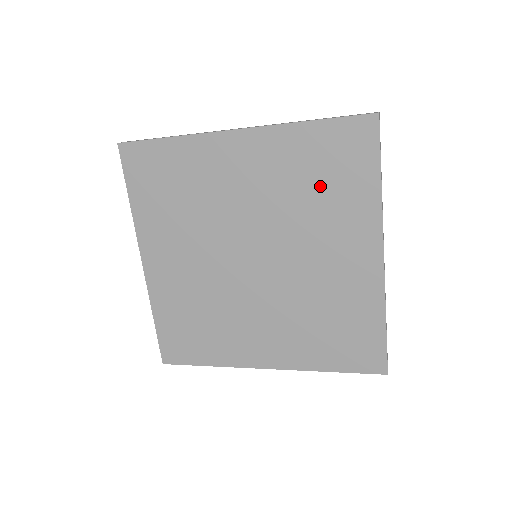
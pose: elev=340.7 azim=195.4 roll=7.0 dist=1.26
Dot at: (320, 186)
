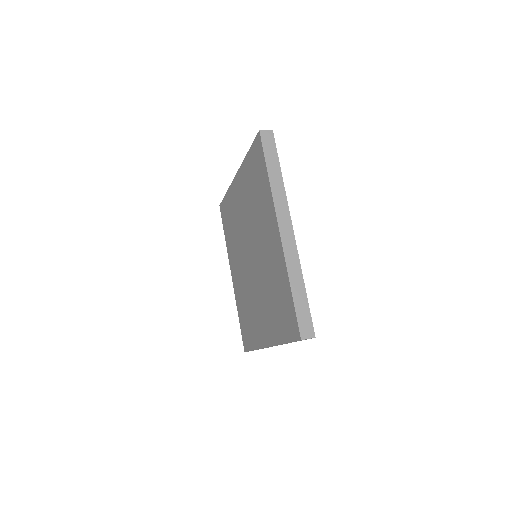
Dot at: (256, 192)
